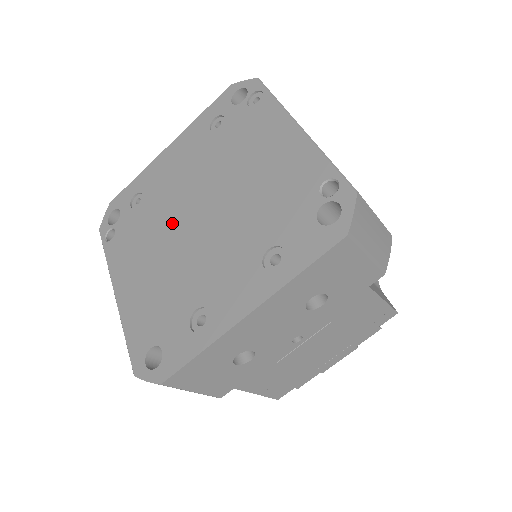
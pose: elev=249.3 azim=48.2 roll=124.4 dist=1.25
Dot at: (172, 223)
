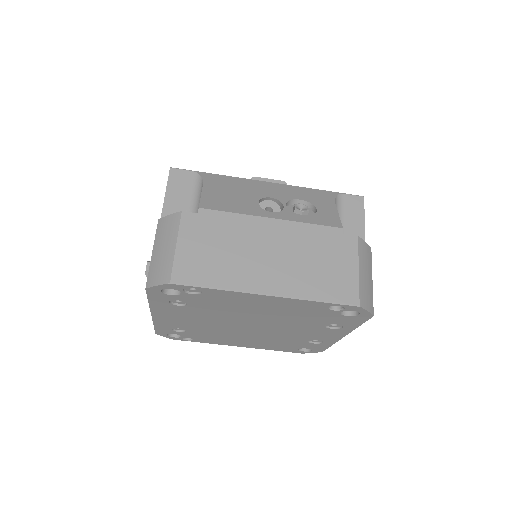
Dot at: (232, 331)
